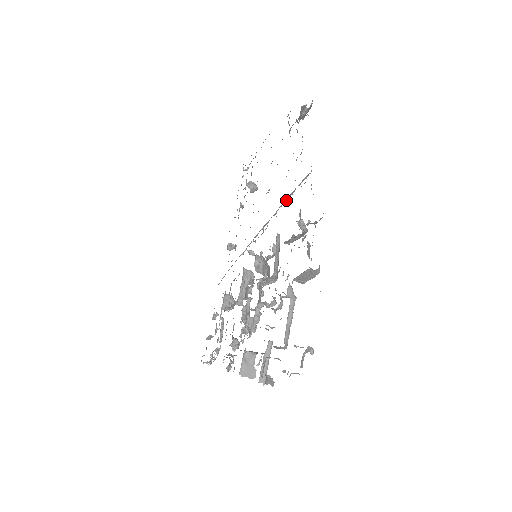
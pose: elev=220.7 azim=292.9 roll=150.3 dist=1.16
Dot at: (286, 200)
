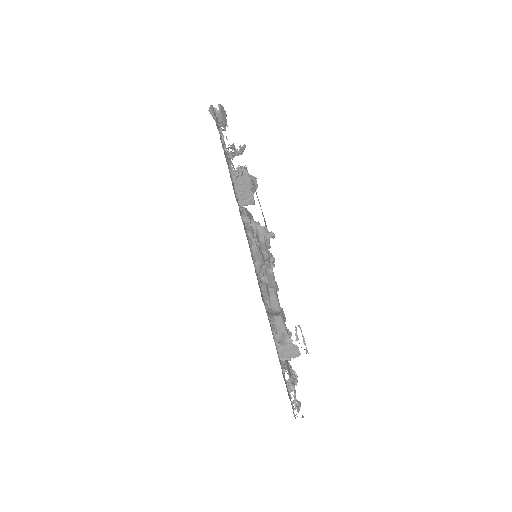
Dot at: occluded
